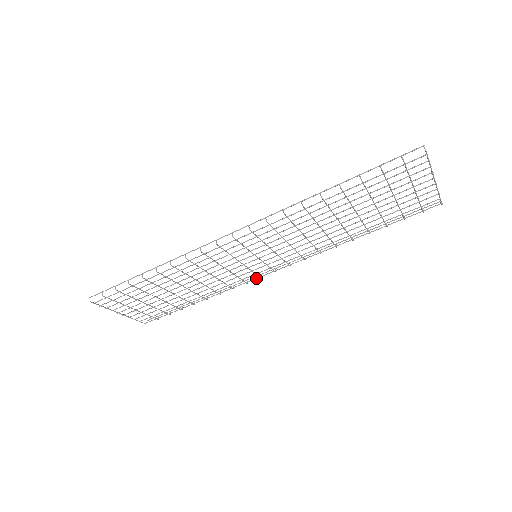
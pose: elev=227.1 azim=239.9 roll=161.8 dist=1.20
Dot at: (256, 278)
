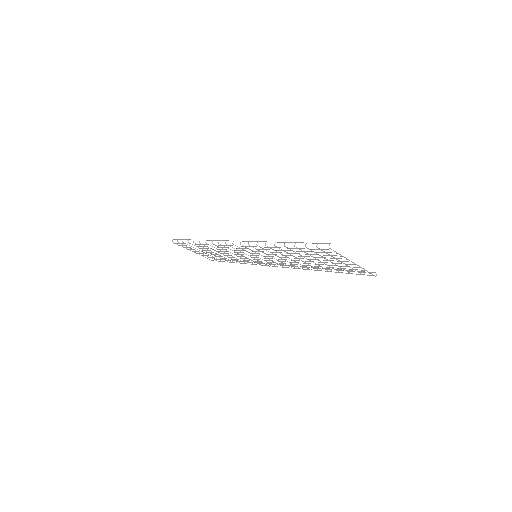
Dot at: (266, 265)
